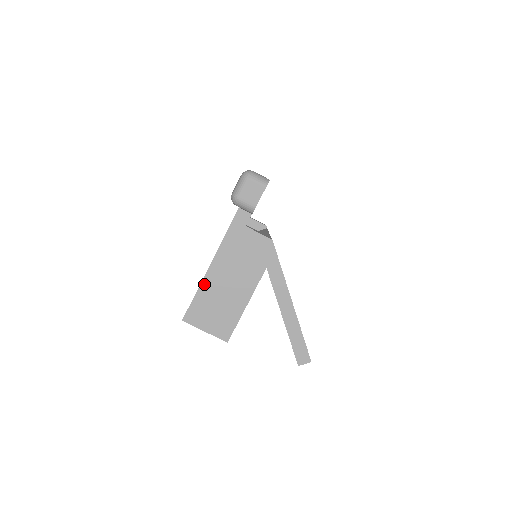
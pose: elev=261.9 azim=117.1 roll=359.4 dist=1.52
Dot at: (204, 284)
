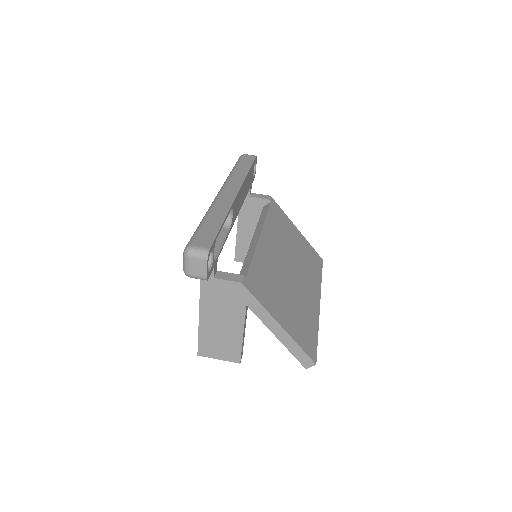
Dot at: (201, 328)
